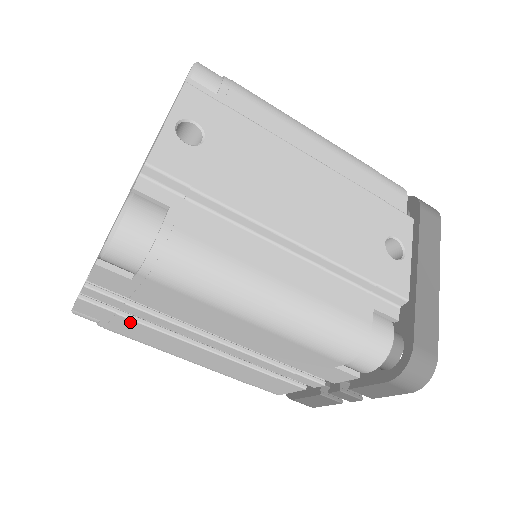
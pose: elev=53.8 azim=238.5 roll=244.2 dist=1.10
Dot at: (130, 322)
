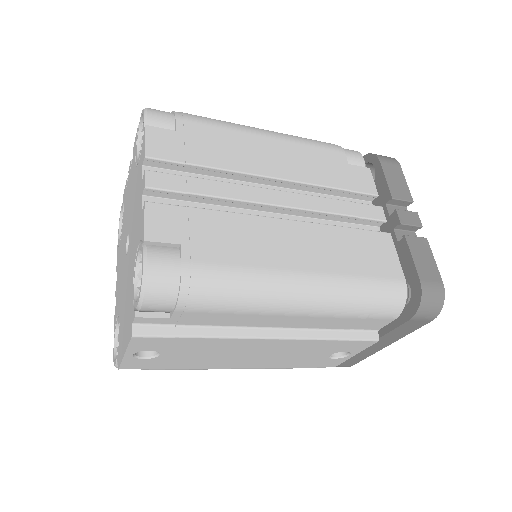
Dot at: occluded
